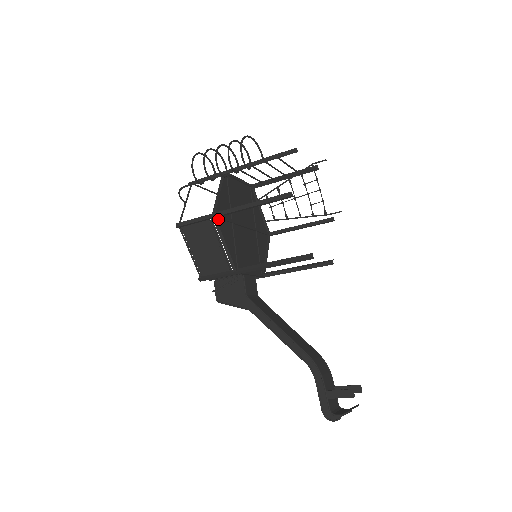
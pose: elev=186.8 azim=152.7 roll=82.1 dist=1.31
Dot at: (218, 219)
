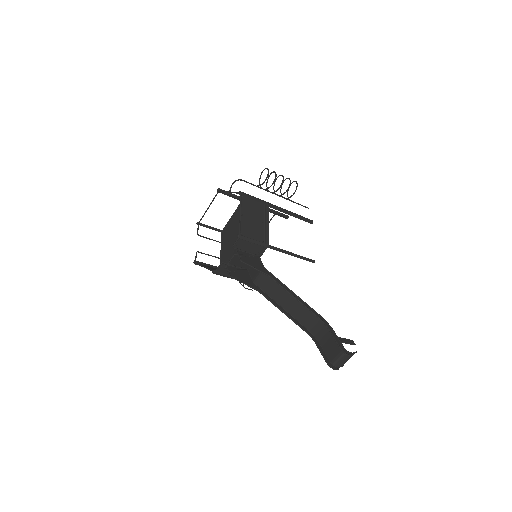
Dot at: occluded
